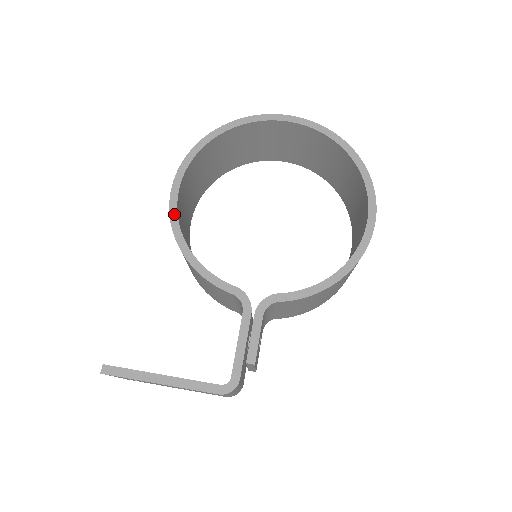
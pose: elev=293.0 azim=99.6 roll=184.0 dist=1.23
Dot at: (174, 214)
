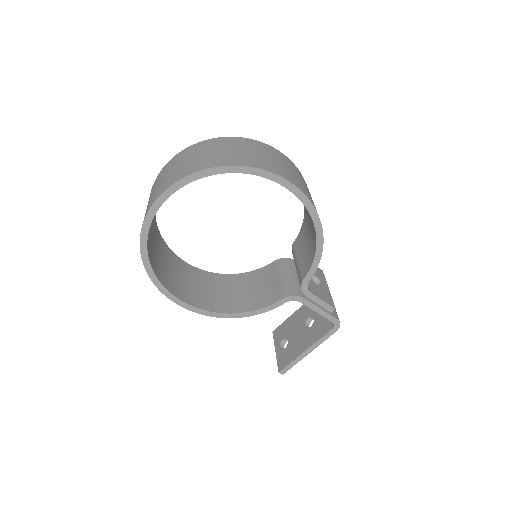
Dot at: (205, 313)
